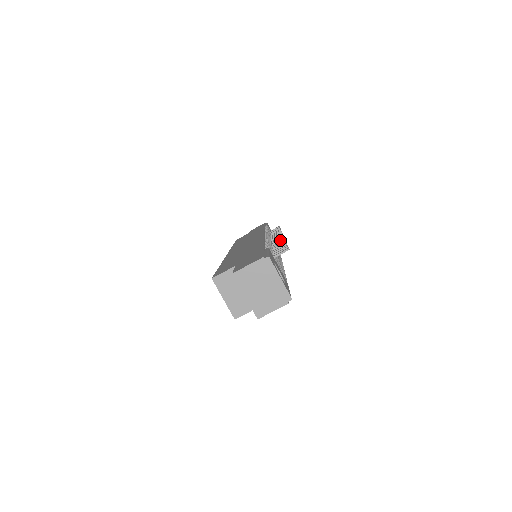
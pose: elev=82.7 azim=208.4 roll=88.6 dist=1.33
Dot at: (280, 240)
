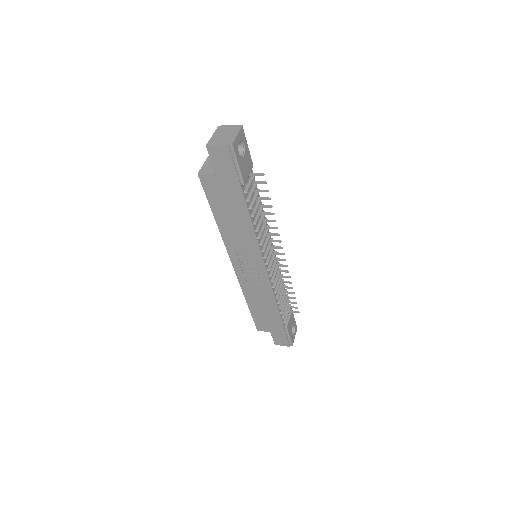
Dot at: (275, 227)
